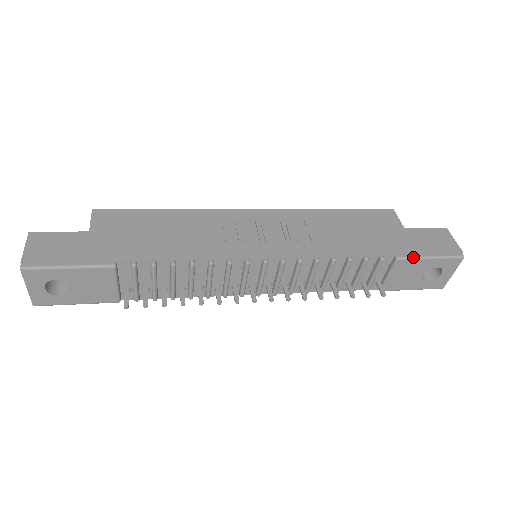
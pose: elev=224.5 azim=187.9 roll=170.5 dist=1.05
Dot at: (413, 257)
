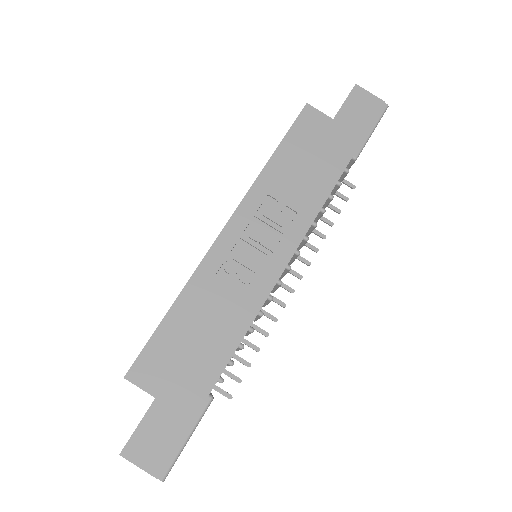
Dot at: (363, 146)
